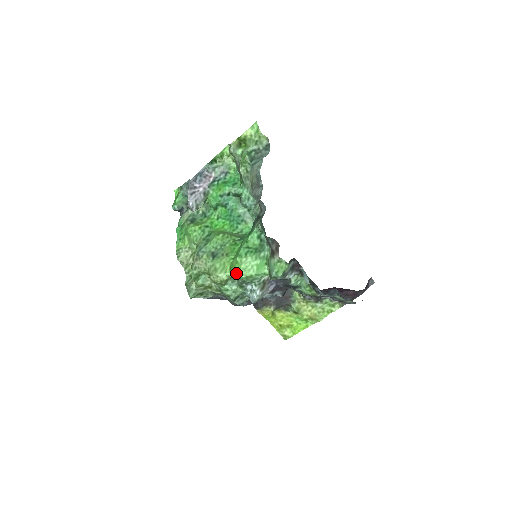
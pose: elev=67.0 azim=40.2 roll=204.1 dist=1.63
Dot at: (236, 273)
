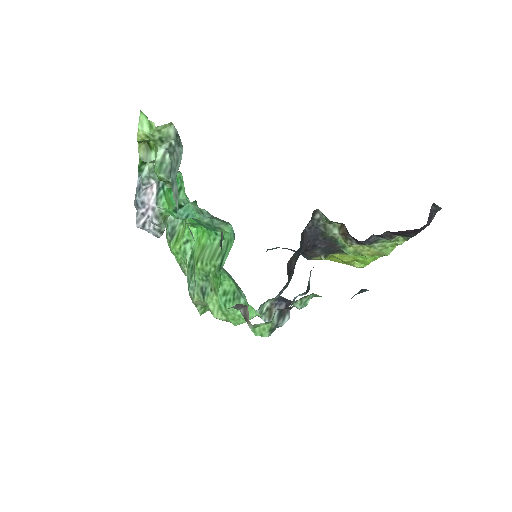
Dot at: (229, 321)
